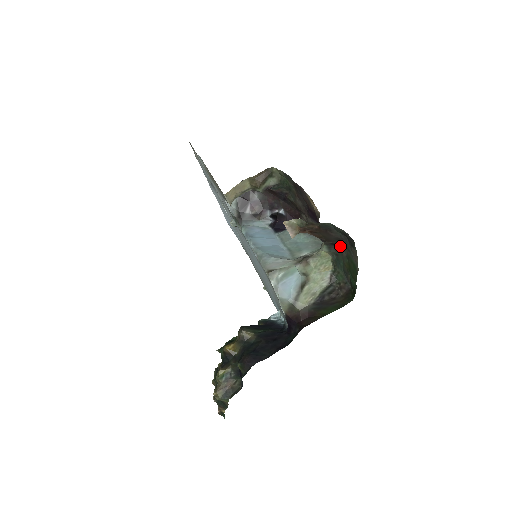
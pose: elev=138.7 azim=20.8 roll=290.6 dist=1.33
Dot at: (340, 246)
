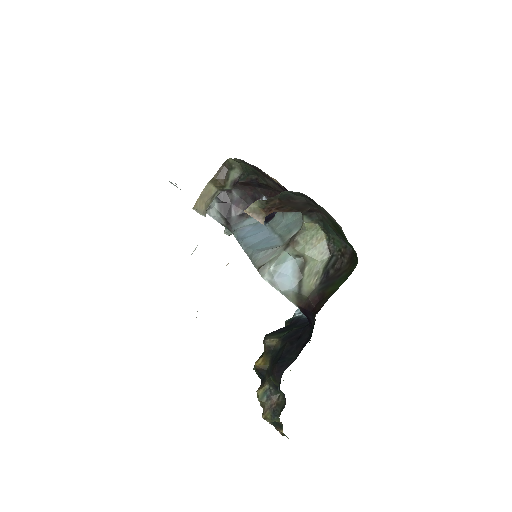
Dot at: (317, 210)
